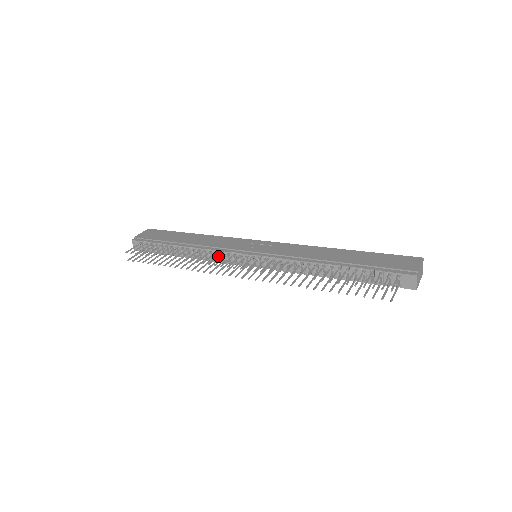
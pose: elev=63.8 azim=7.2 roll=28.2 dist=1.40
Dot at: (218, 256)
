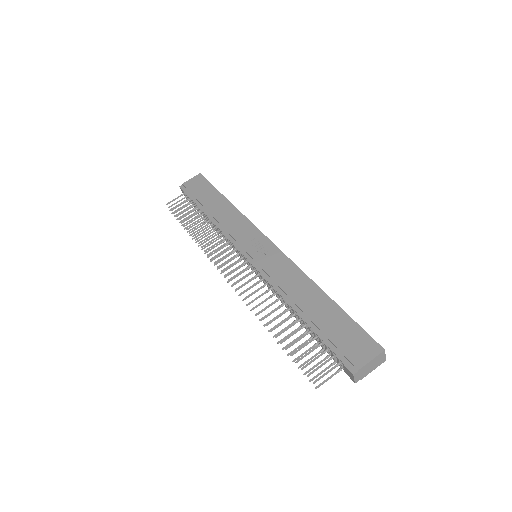
Dot at: (222, 245)
